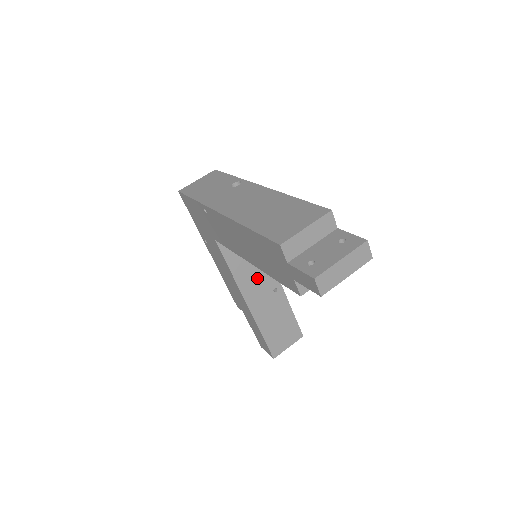
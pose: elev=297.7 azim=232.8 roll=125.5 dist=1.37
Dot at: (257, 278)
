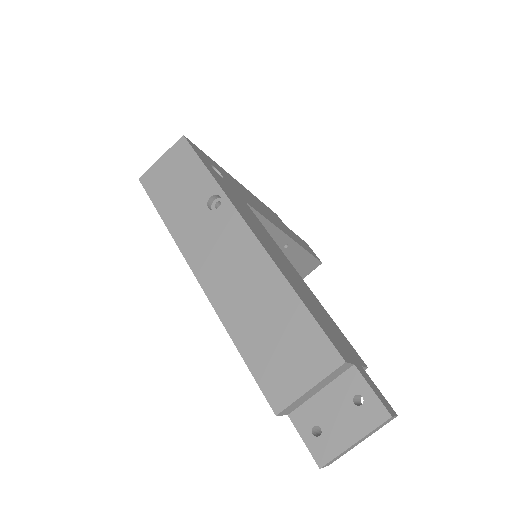
Dot at: occluded
